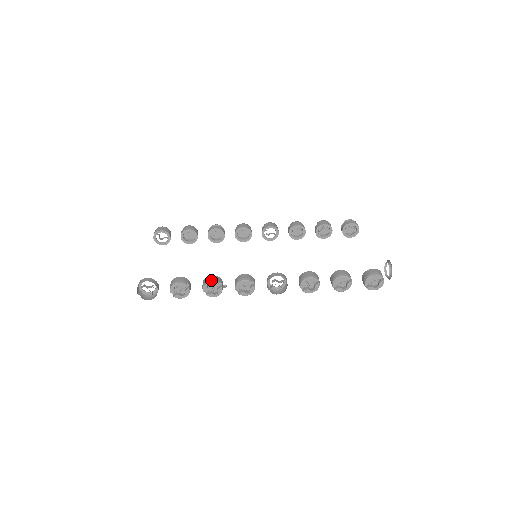
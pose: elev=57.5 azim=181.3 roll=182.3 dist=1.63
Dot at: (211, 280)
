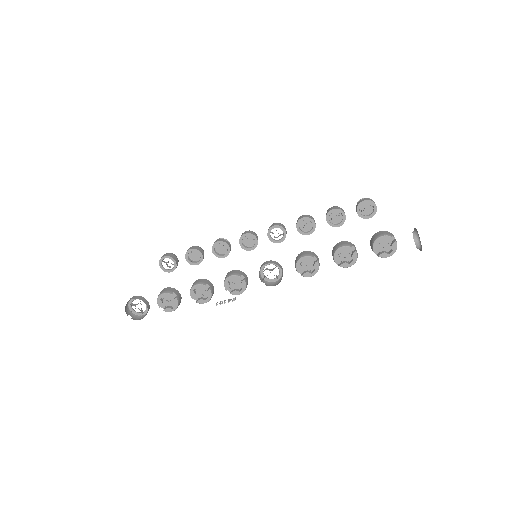
Dot at: (196, 283)
